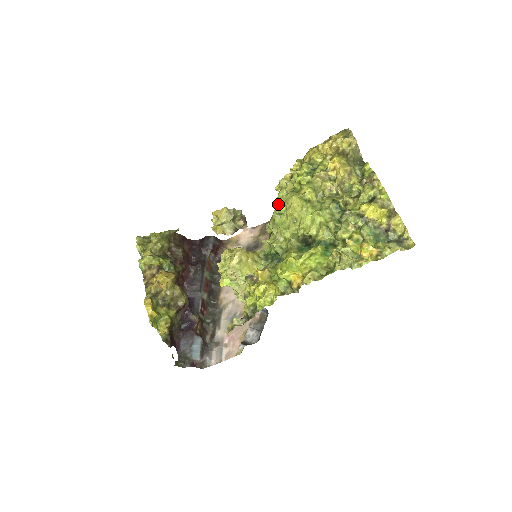
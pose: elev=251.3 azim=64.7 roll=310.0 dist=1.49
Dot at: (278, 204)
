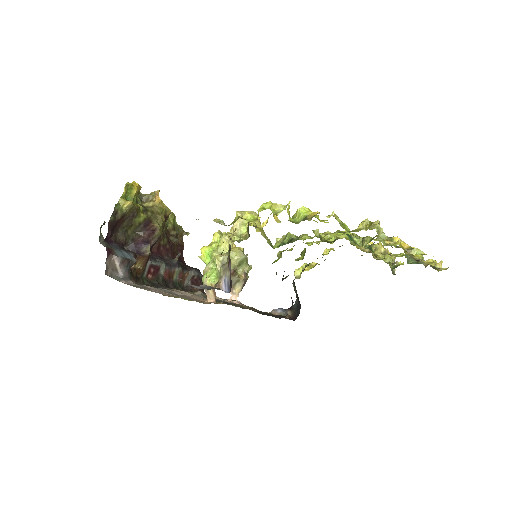
Dot at: occluded
